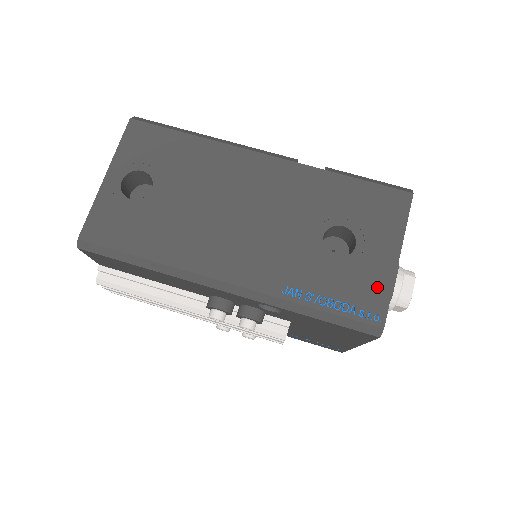
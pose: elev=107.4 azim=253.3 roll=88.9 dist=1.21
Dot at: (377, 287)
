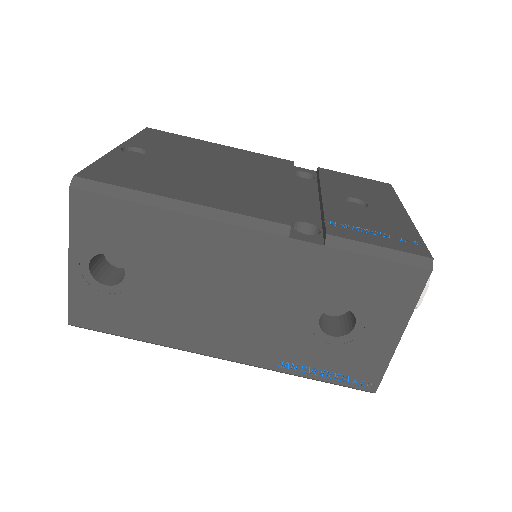
Dot at: (373, 362)
